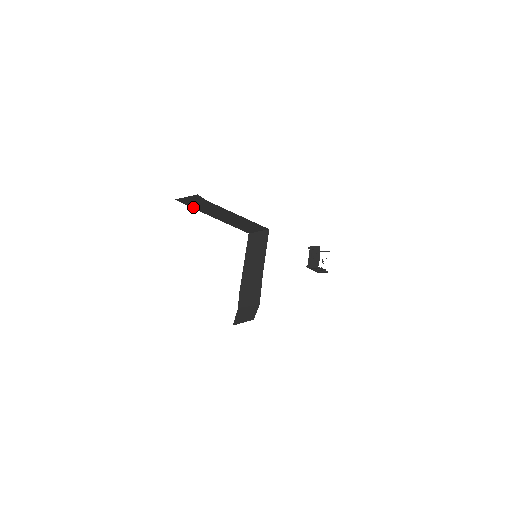
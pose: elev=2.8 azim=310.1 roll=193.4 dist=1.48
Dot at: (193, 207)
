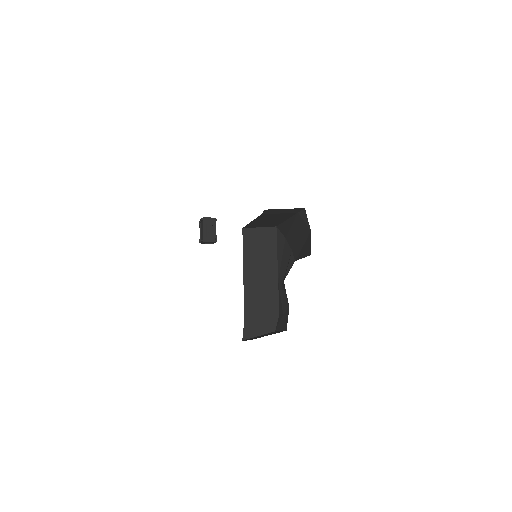
Dot at: (263, 215)
